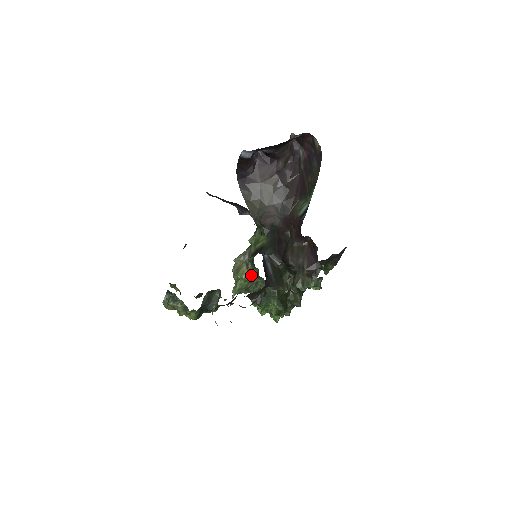
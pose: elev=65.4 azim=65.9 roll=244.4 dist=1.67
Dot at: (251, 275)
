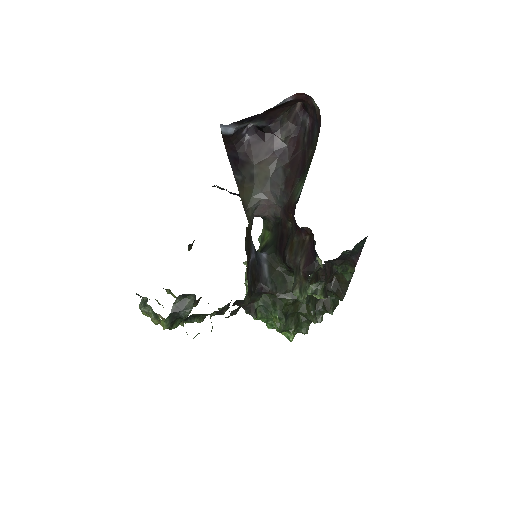
Dot at: occluded
